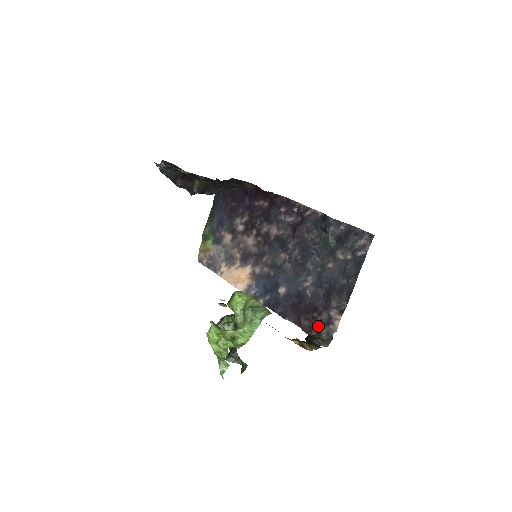
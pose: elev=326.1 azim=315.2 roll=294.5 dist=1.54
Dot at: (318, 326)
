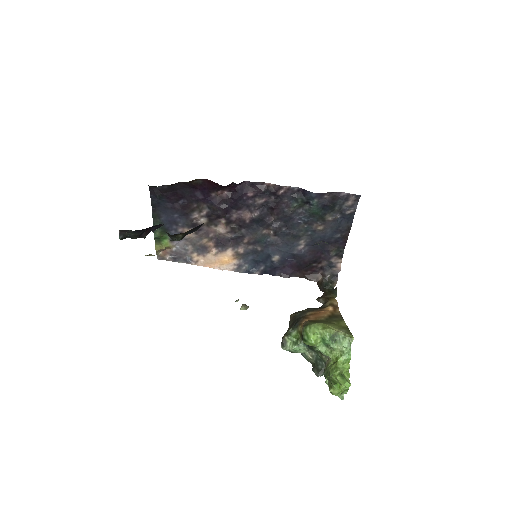
Dot at: (320, 271)
